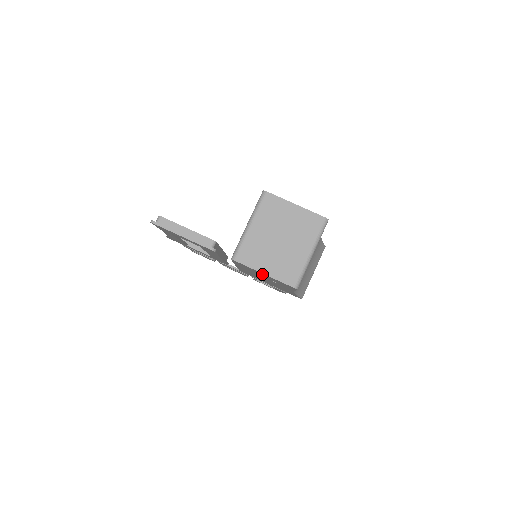
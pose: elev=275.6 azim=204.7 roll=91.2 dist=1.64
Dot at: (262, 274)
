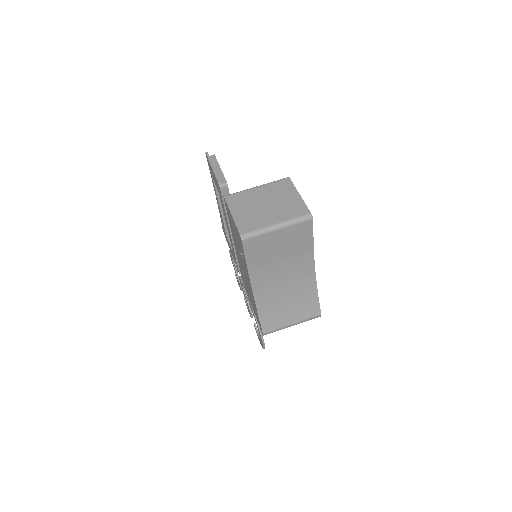
Dot at: (233, 224)
